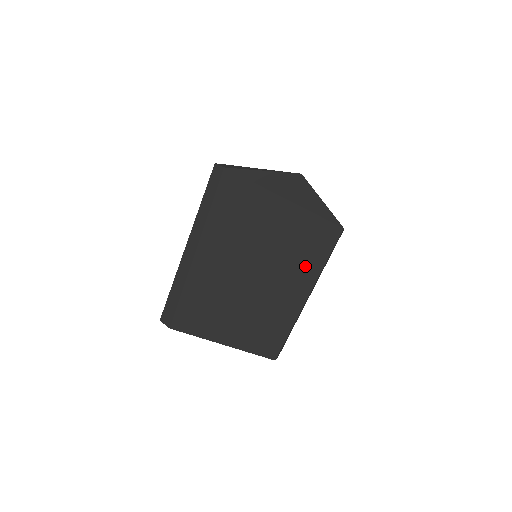
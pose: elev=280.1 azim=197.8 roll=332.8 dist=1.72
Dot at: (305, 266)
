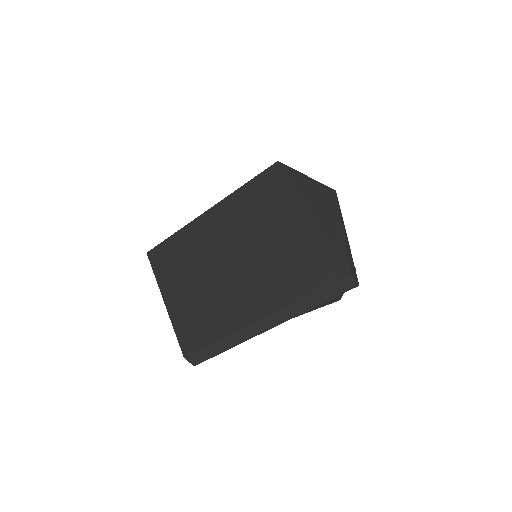
Dot at: (282, 284)
